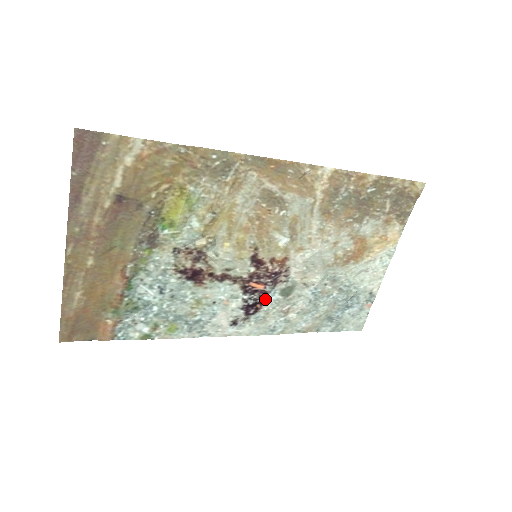
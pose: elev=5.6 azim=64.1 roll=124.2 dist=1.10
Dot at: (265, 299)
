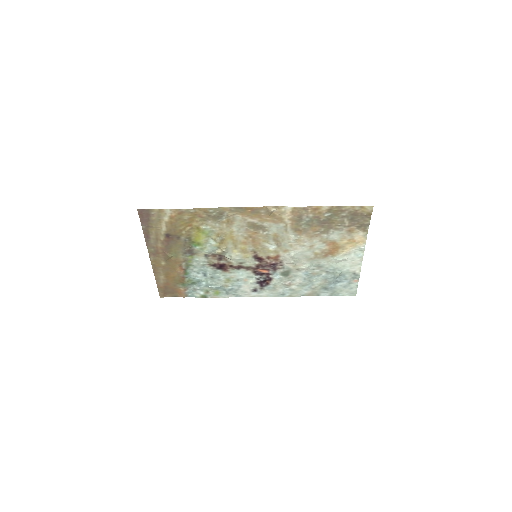
Dot at: (271, 278)
